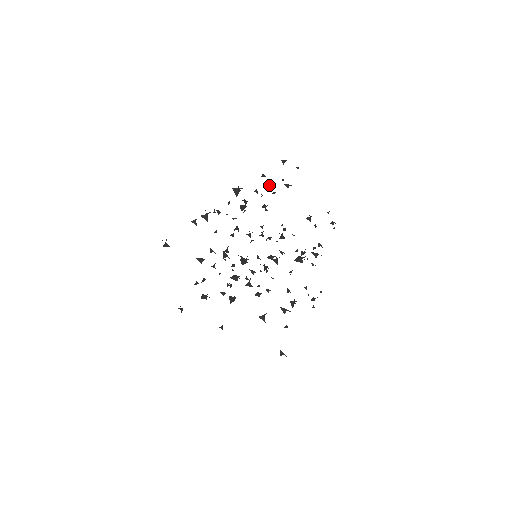
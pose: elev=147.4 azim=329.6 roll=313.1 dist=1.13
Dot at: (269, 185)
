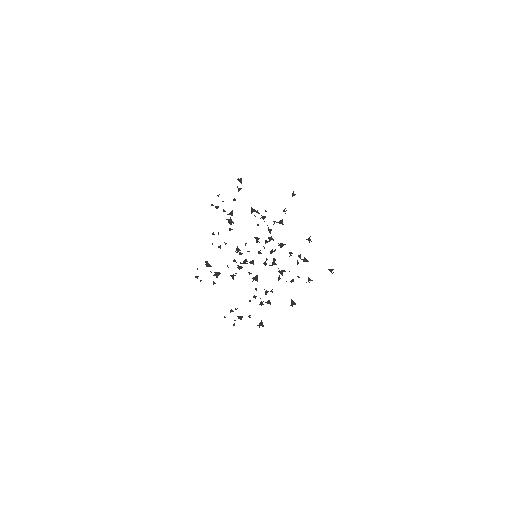
Dot at: occluded
